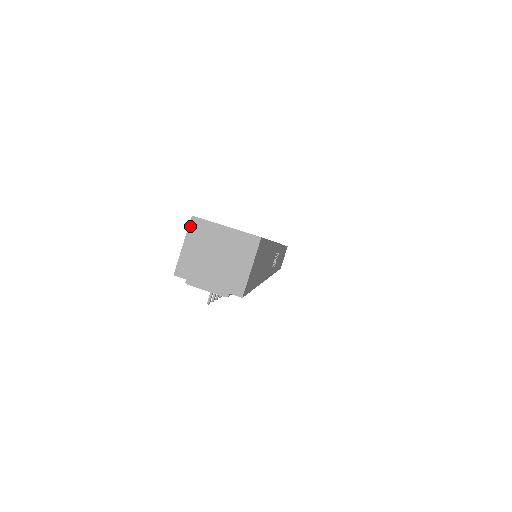
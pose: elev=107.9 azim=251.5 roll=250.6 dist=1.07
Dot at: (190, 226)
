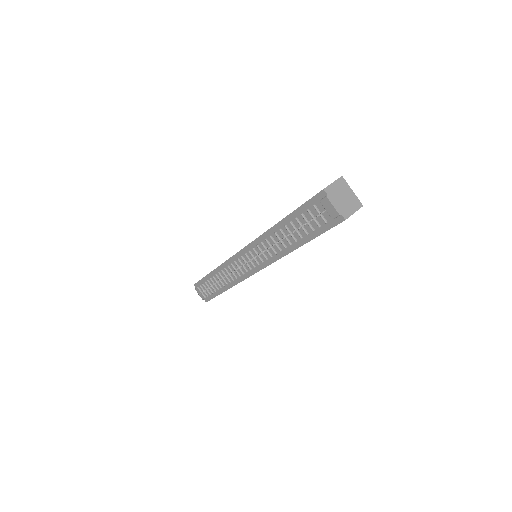
Dot at: (340, 179)
